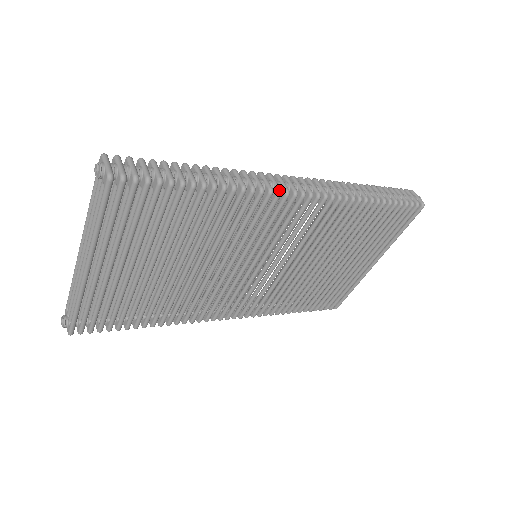
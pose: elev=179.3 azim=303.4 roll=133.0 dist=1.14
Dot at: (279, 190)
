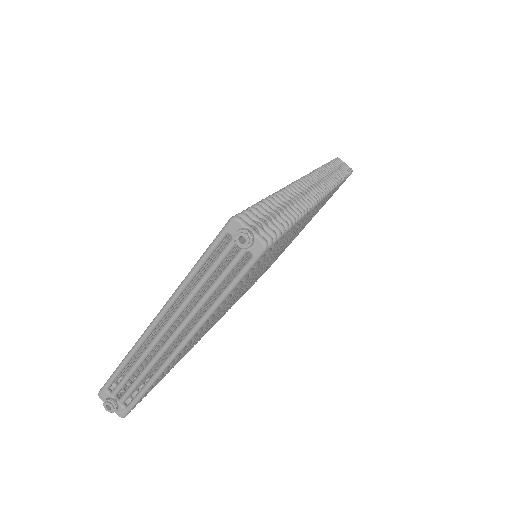
Dot at: (319, 198)
